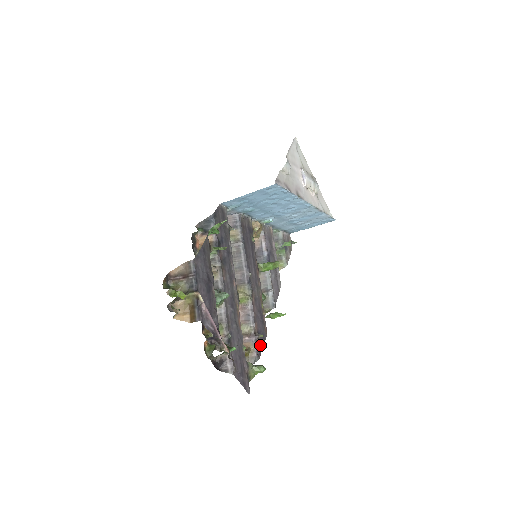
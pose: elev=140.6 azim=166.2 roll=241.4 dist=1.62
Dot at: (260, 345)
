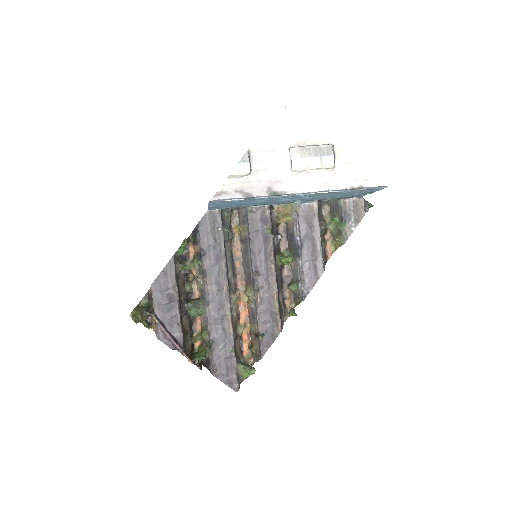
Dot at: (265, 345)
